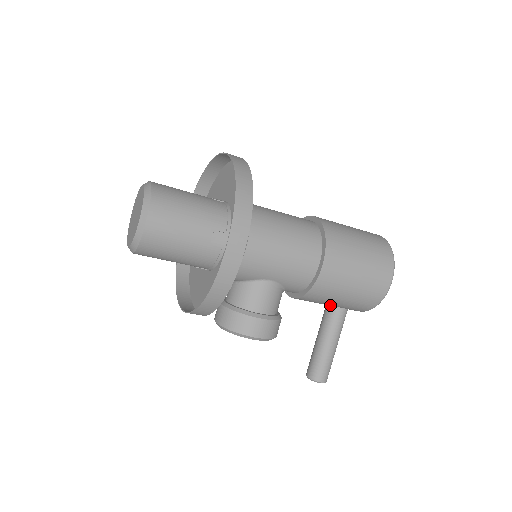
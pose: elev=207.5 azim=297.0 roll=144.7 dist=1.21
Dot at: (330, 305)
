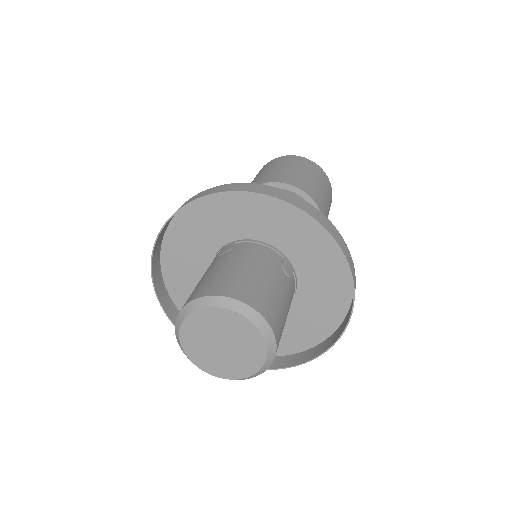
Dot at: occluded
